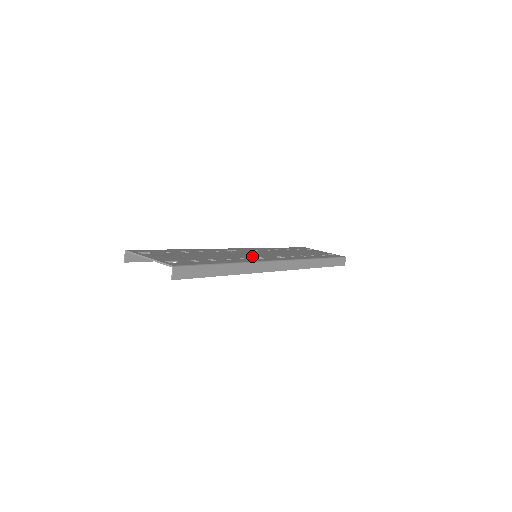
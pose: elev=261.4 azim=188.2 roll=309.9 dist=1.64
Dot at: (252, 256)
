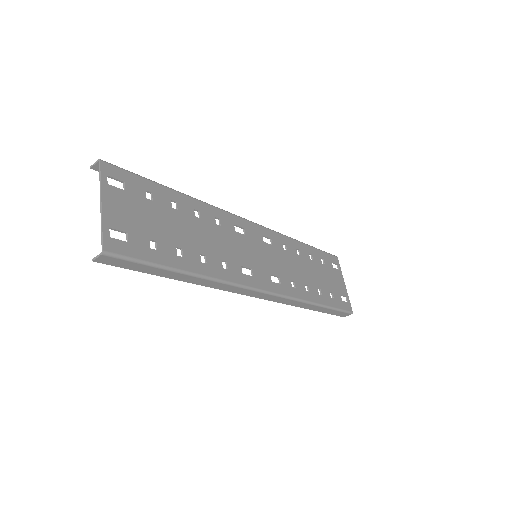
Dot at: (244, 261)
